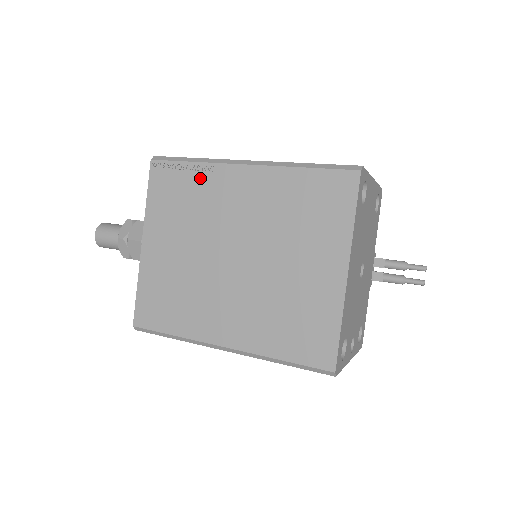
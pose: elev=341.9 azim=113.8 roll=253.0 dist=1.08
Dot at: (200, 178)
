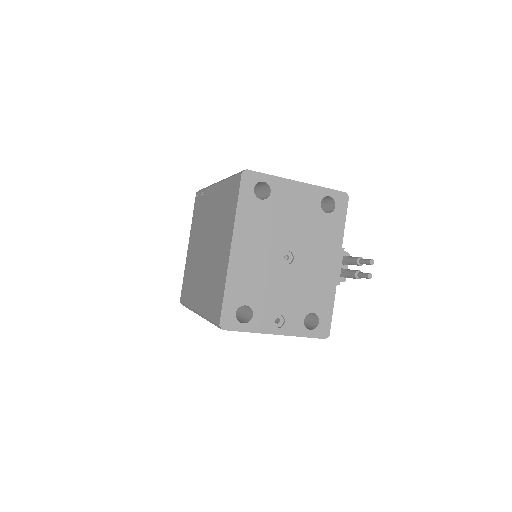
Dot at: (204, 199)
